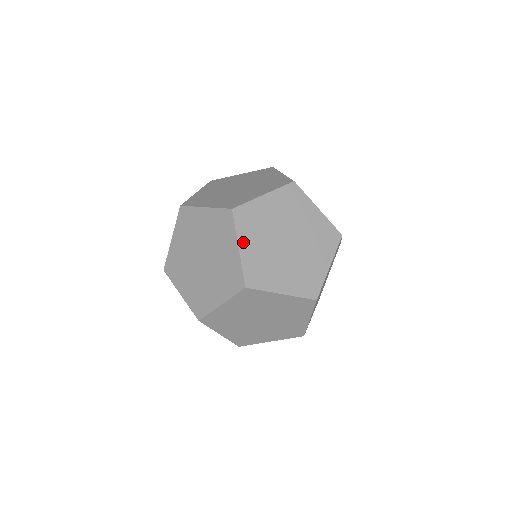
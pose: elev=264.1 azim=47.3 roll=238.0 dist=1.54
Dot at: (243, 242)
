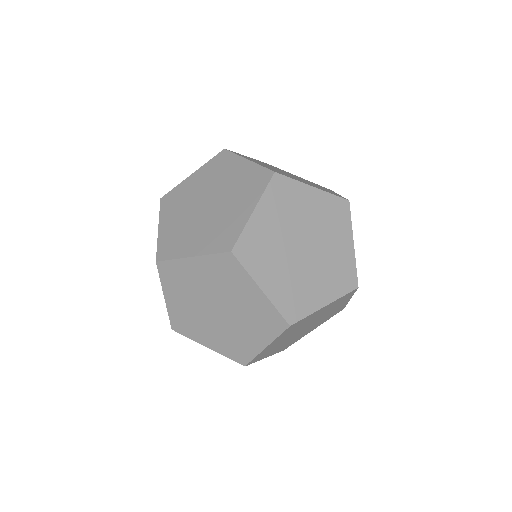
Dot at: (262, 209)
